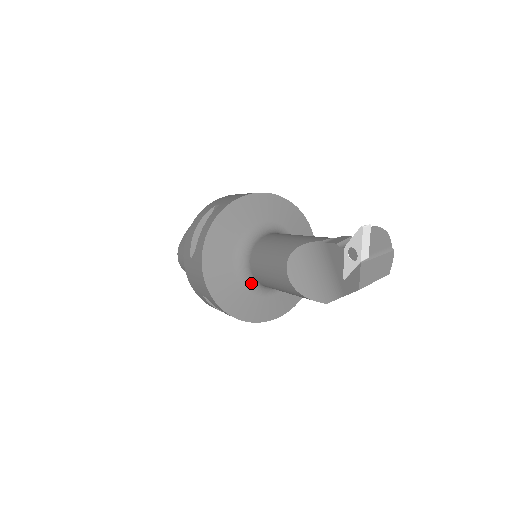
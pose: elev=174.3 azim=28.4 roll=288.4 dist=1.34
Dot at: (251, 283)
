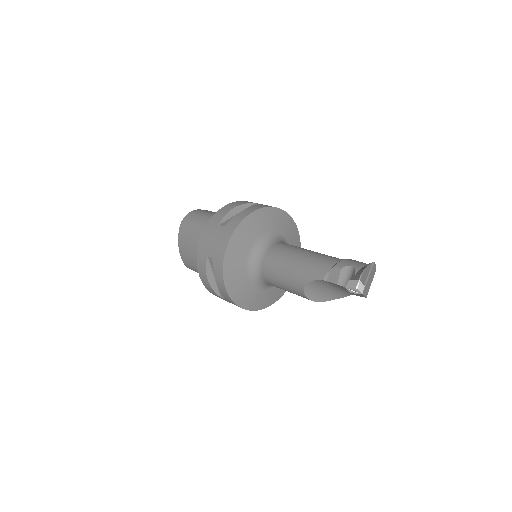
Dot at: occluded
